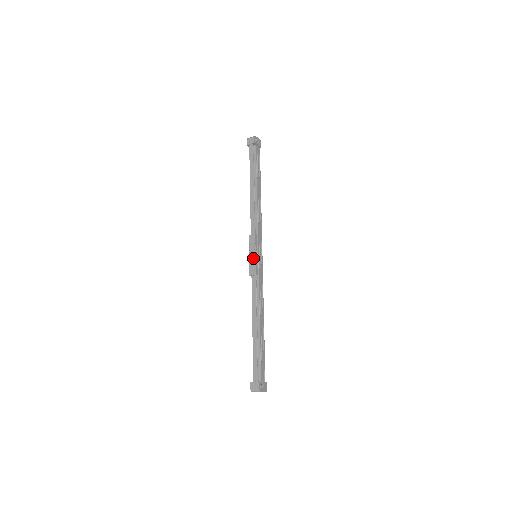
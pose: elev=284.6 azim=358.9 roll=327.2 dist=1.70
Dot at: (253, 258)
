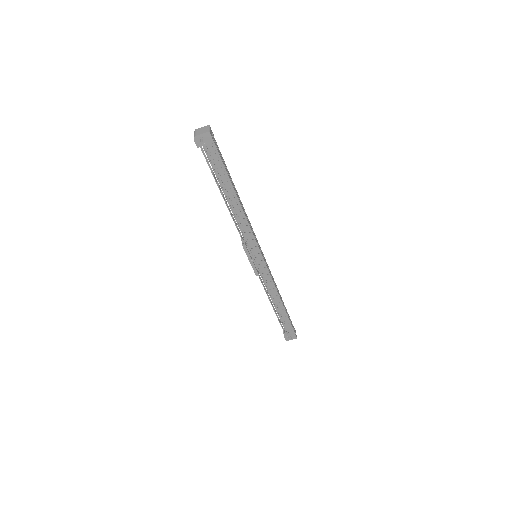
Dot at: (250, 262)
